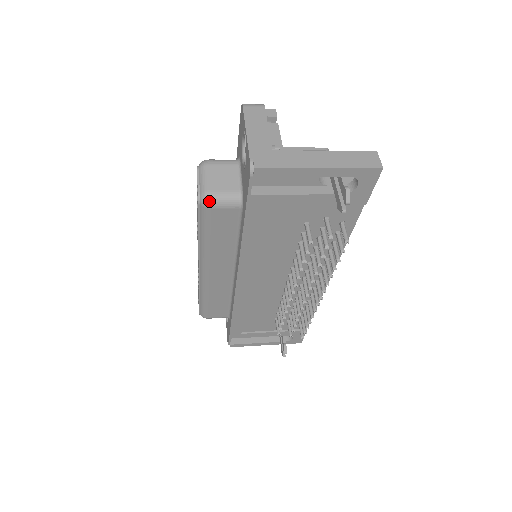
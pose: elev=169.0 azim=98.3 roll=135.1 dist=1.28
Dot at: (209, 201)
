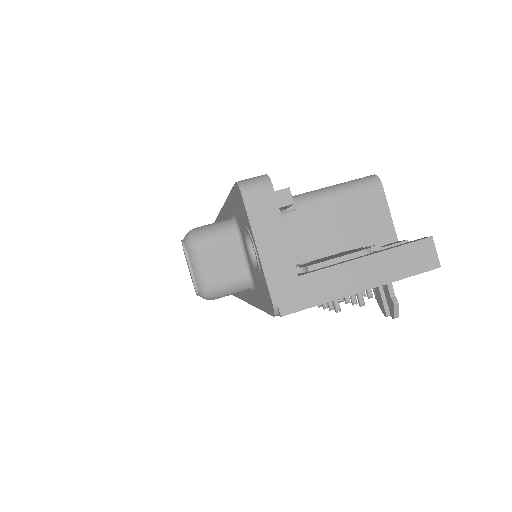
Dot at: (212, 297)
